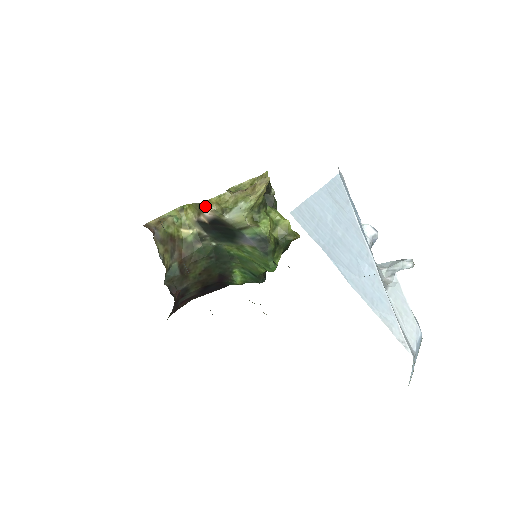
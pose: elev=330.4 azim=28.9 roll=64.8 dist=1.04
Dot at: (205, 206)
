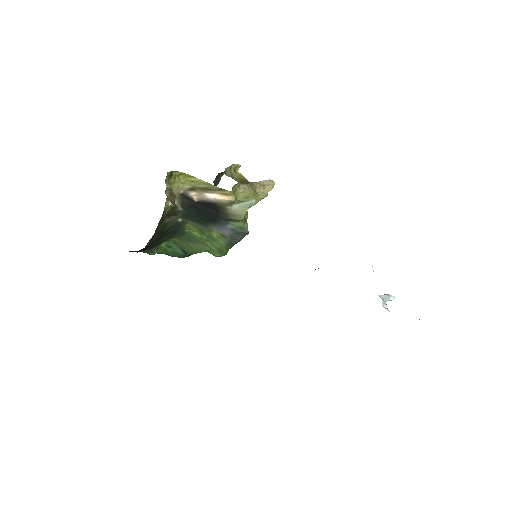
Dot at: (228, 194)
